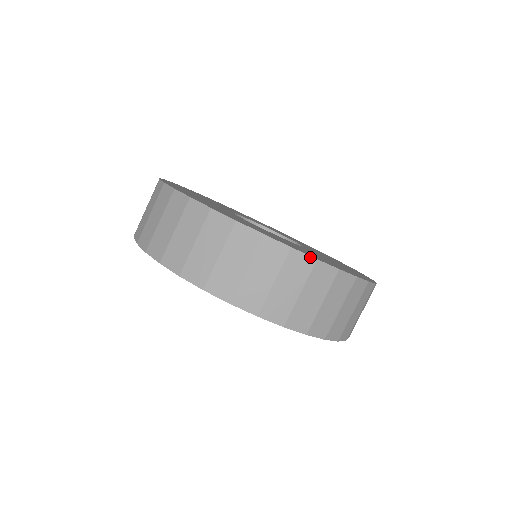
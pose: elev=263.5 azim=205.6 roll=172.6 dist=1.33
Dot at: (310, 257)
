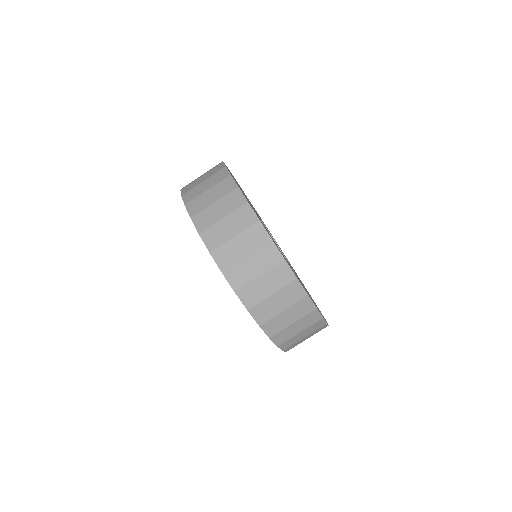
Dot at: (281, 255)
